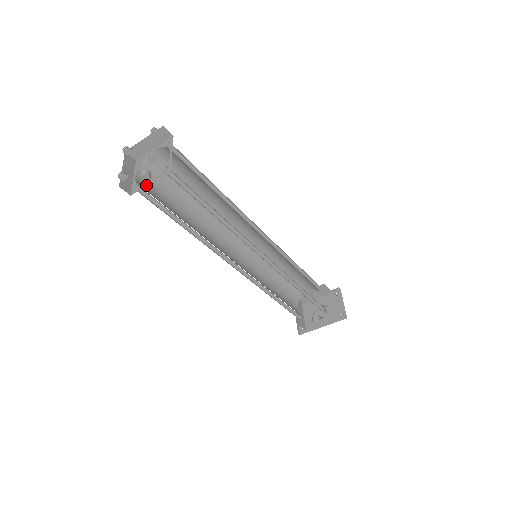
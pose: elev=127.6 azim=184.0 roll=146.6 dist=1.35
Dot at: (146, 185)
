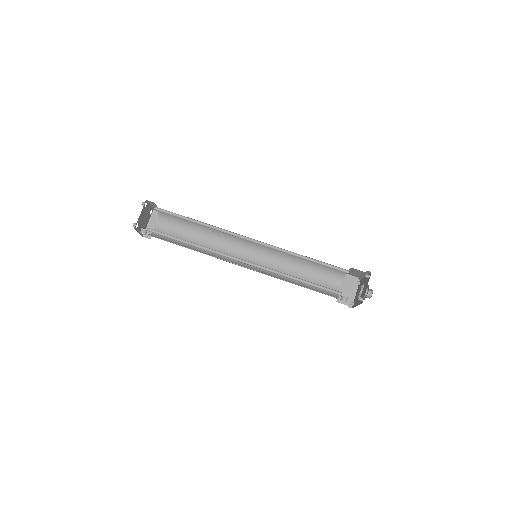
Dot at: occluded
